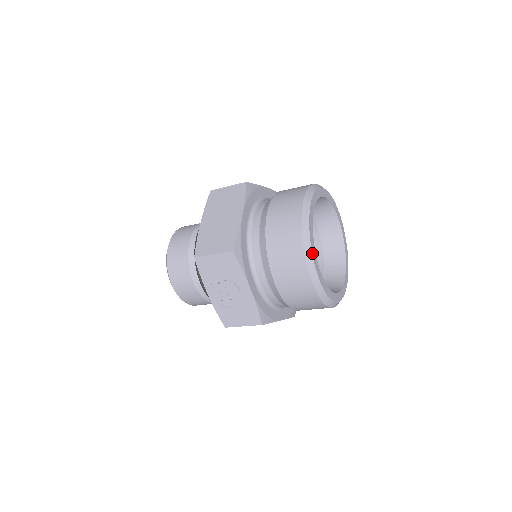
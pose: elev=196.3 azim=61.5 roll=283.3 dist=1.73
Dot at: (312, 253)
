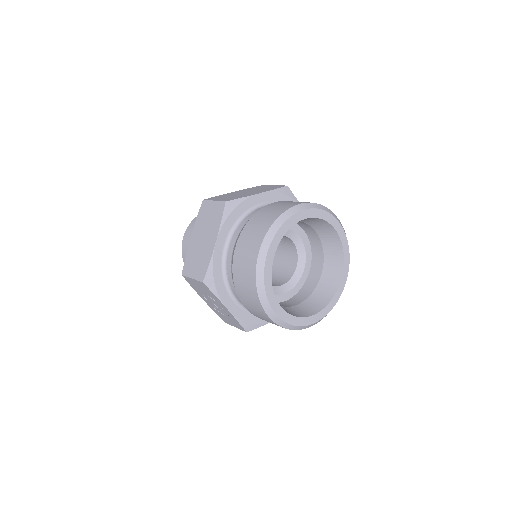
Dot at: (267, 297)
